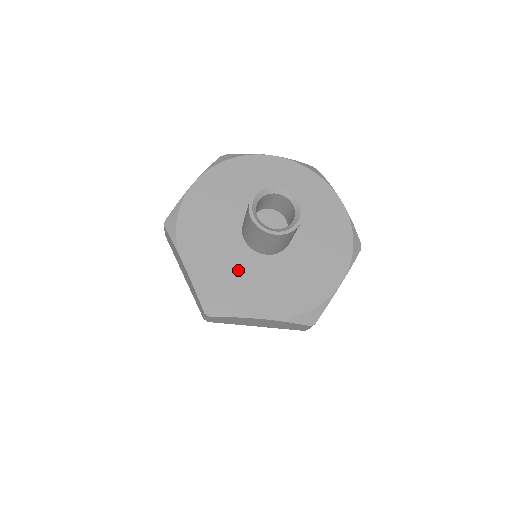
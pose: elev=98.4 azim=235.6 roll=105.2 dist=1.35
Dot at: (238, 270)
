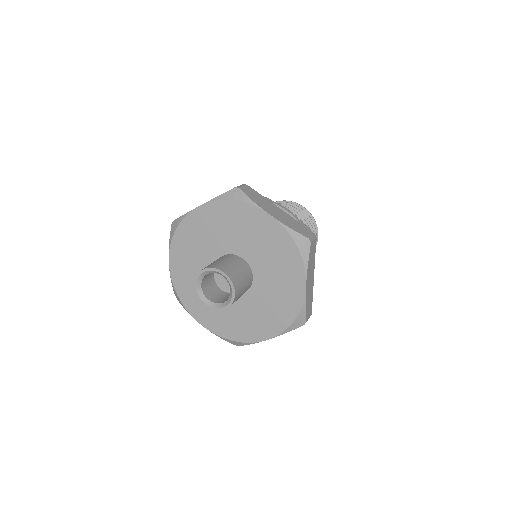
Dot at: occluded
